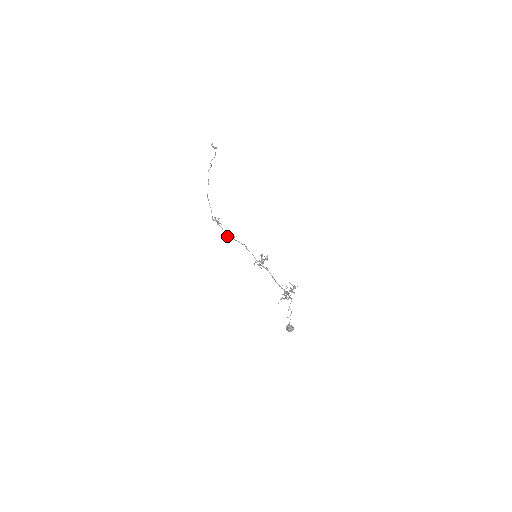
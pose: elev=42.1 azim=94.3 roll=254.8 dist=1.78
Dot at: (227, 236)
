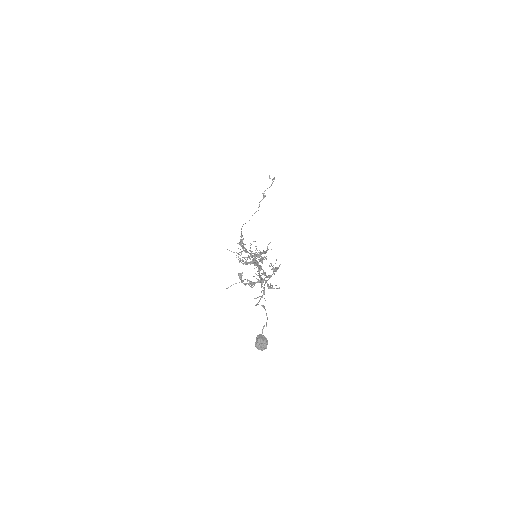
Dot at: (251, 257)
